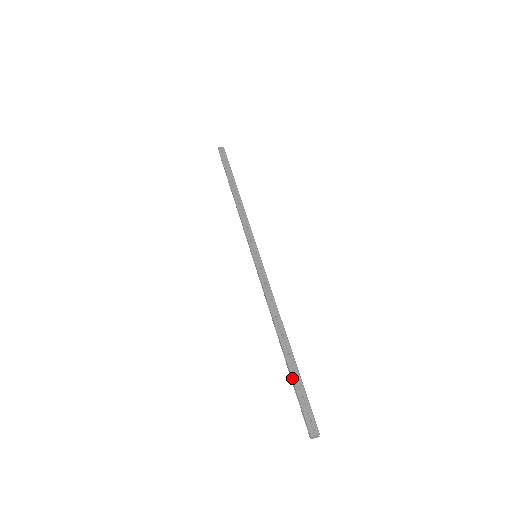
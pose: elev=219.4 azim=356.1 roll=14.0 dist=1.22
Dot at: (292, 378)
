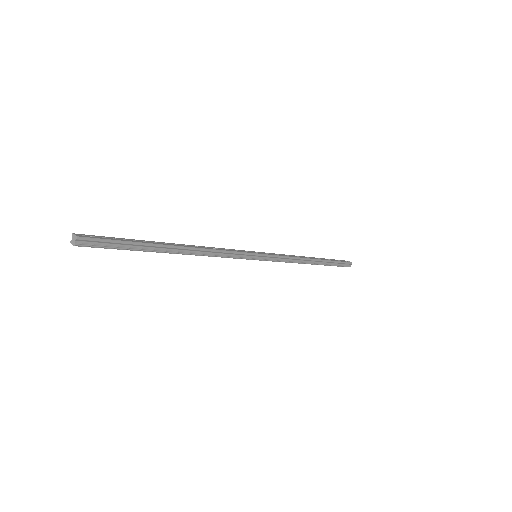
Dot at: occluded
